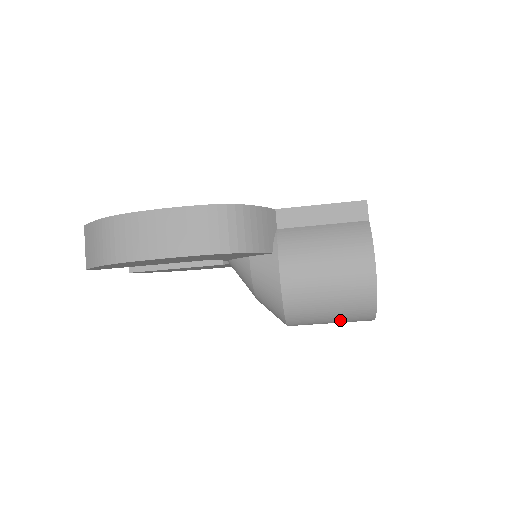
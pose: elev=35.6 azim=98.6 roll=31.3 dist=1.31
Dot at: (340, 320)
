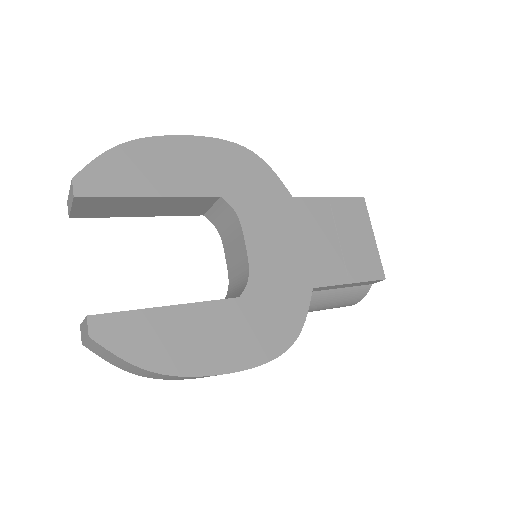
Dot at: occluded
